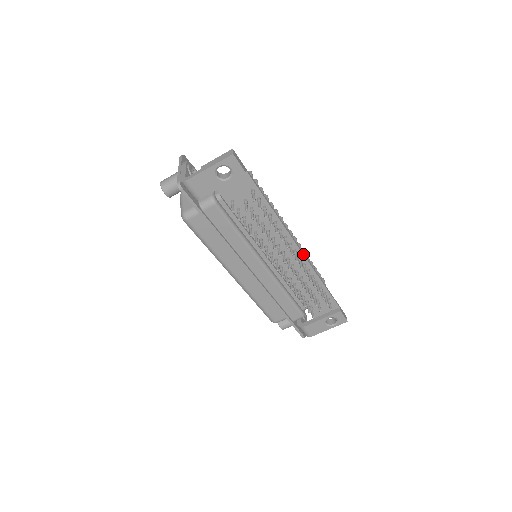
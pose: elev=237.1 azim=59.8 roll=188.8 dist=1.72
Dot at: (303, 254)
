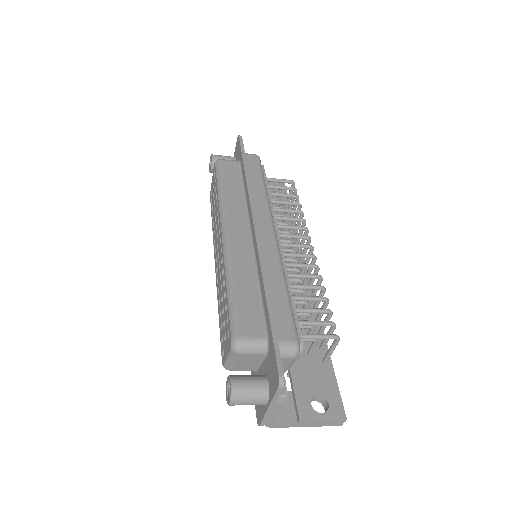
Dot at: occluded
